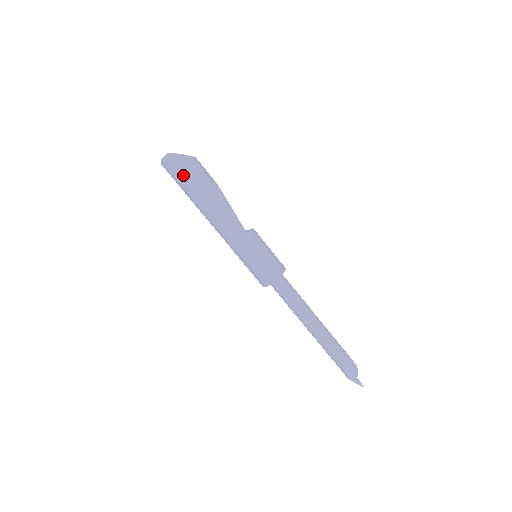
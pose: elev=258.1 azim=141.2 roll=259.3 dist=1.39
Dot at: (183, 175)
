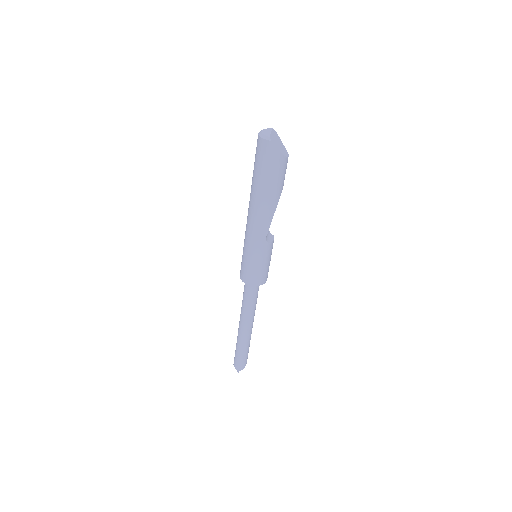
Dot at: (263, 164)
